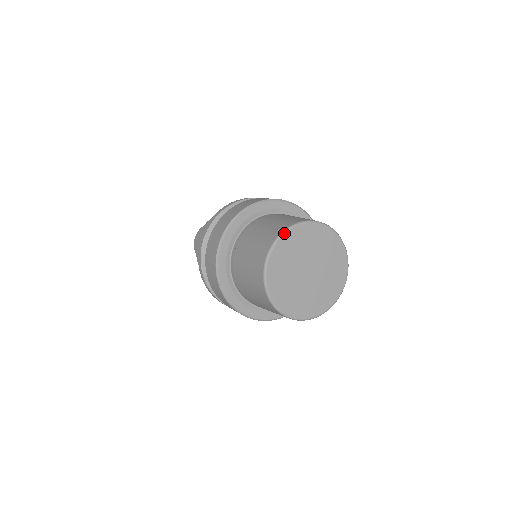
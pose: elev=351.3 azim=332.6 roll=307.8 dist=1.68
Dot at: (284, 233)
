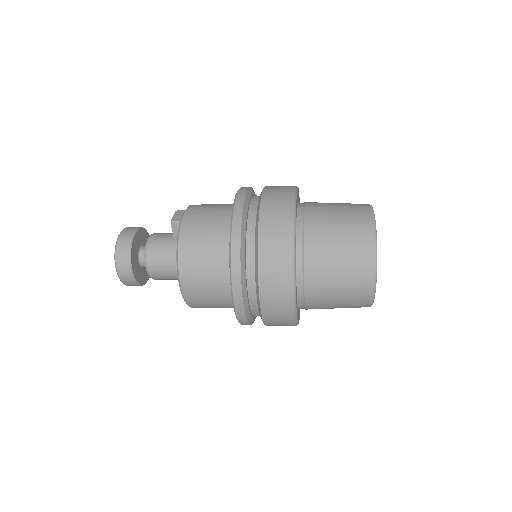
Dot at: (372, 207)
